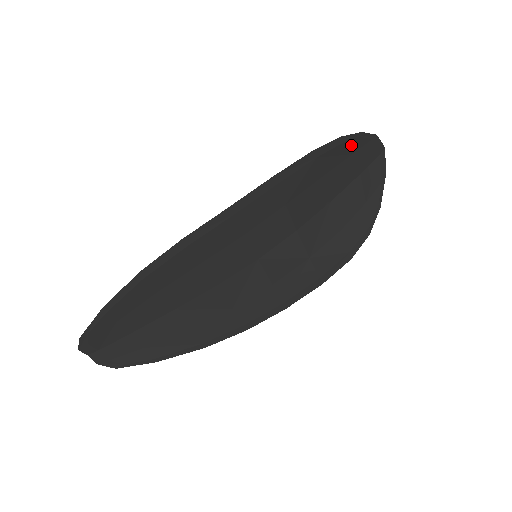
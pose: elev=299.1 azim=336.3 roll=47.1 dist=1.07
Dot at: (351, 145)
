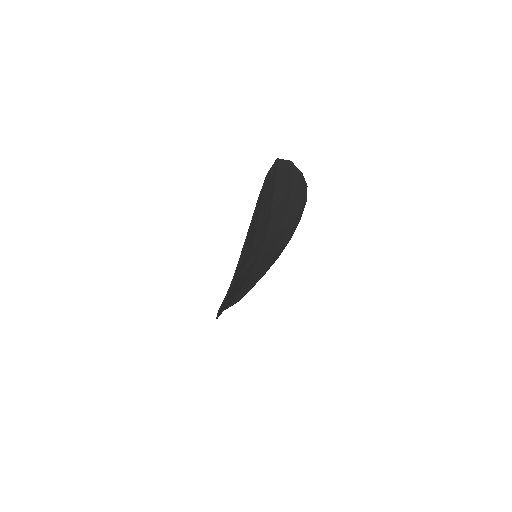
Dot at: (257, 209)
